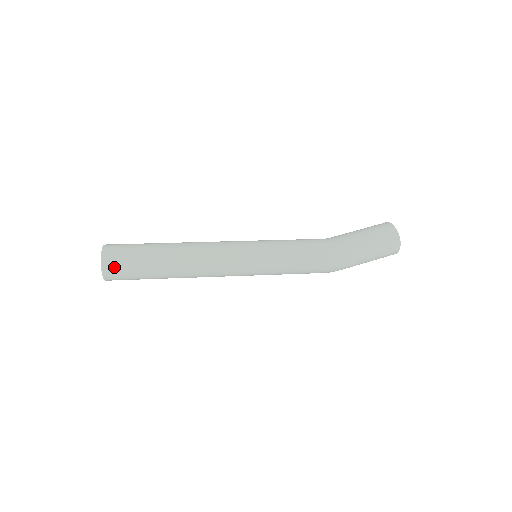
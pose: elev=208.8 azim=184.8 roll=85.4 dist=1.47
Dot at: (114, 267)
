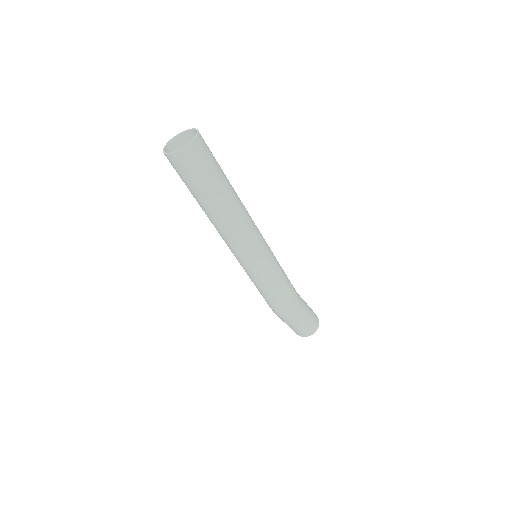
Dot at: (199, 153)
